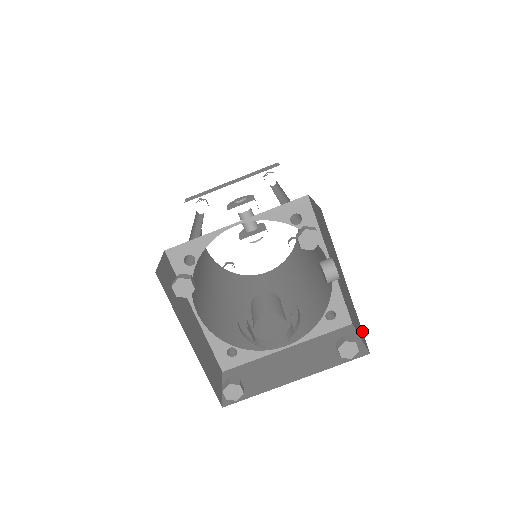
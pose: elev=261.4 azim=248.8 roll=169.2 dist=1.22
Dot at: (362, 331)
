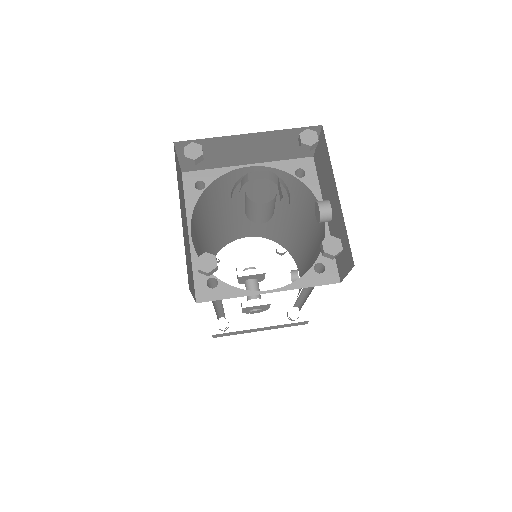
Dot at: (348, 240)
